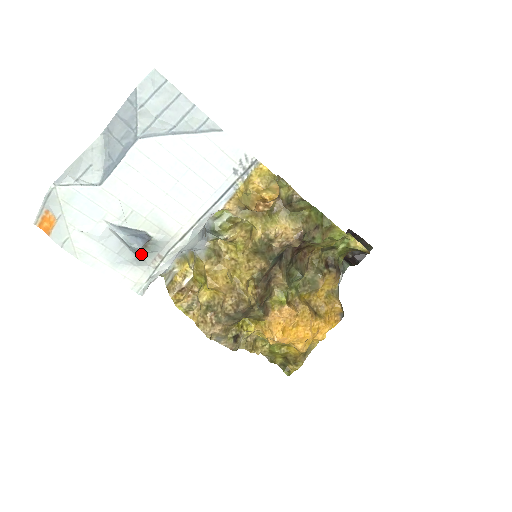
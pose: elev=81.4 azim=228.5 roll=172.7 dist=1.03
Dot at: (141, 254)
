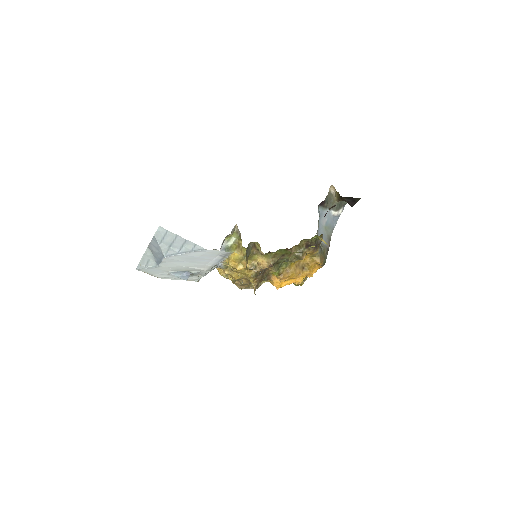
Dot at: (190, 275)
